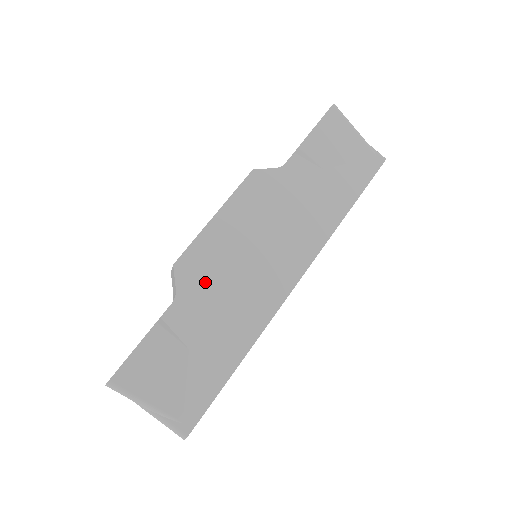
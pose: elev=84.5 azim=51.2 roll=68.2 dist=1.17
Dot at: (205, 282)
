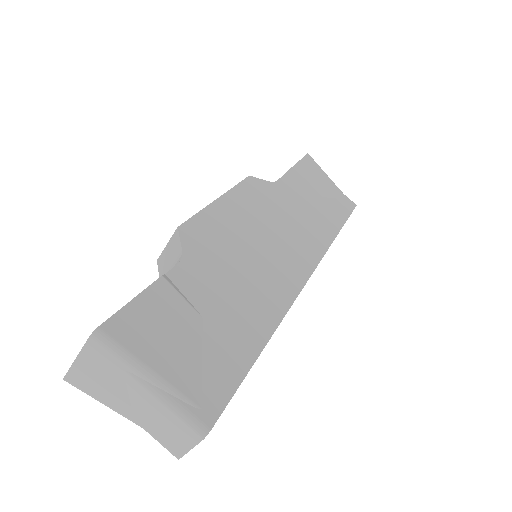
Dot at: (215, 252)
